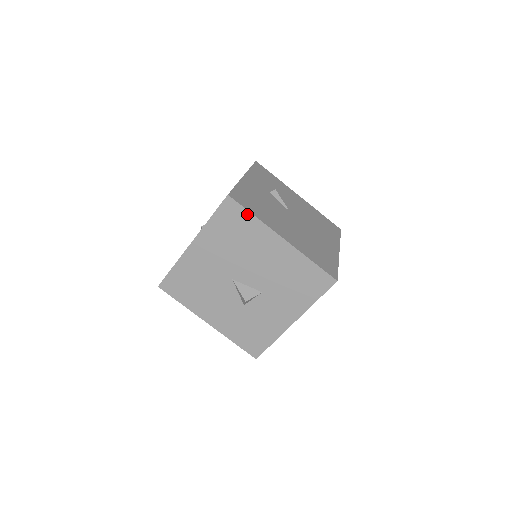
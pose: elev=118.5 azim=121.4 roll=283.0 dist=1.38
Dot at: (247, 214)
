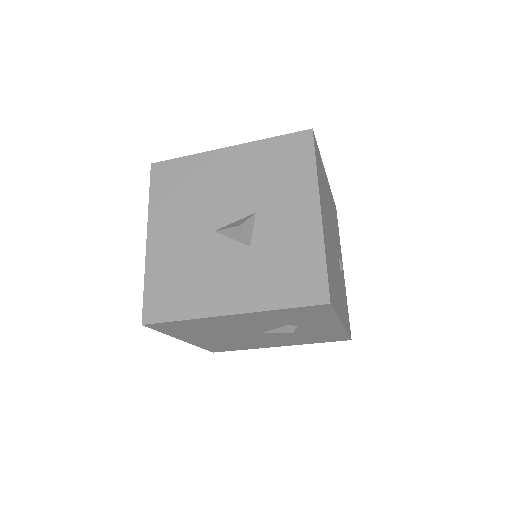
Dot at: (179, 161)
